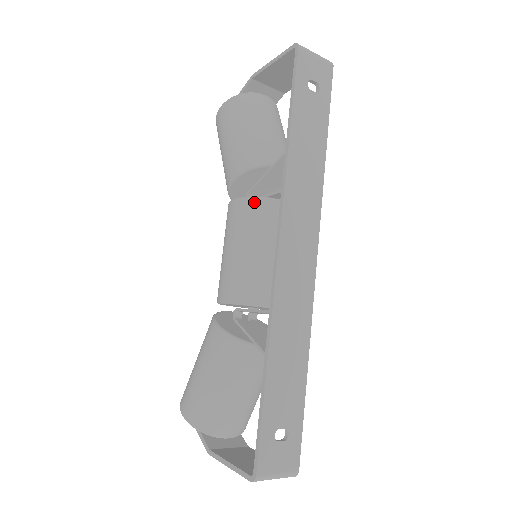
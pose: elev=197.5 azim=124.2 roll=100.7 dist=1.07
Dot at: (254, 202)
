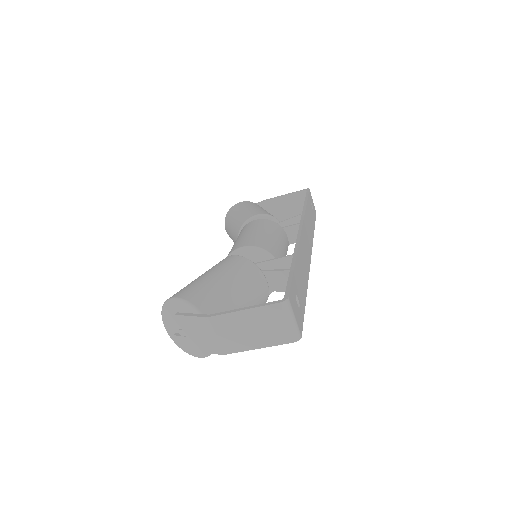
Dot at: (273, 222)
